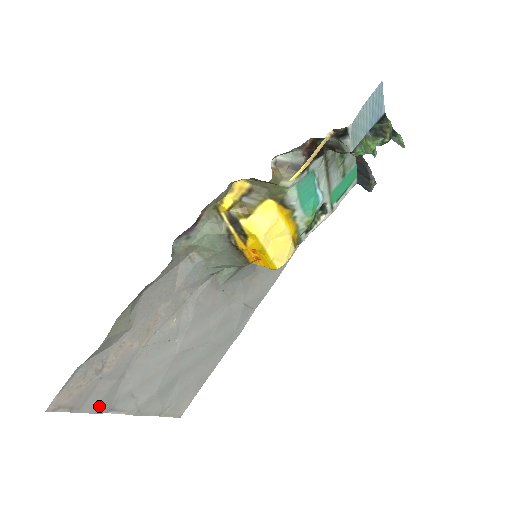
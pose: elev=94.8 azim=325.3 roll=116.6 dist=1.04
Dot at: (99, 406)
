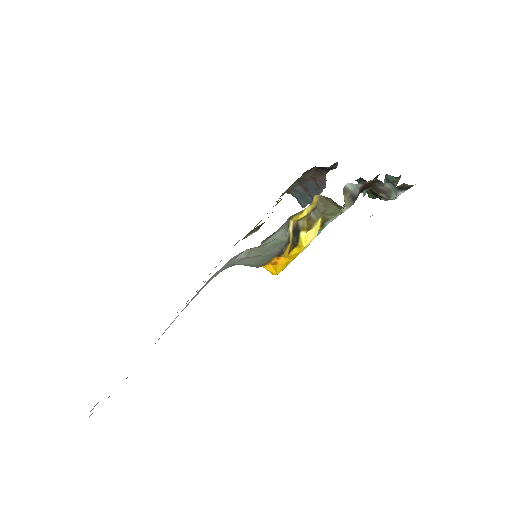
Dot at: occluded
